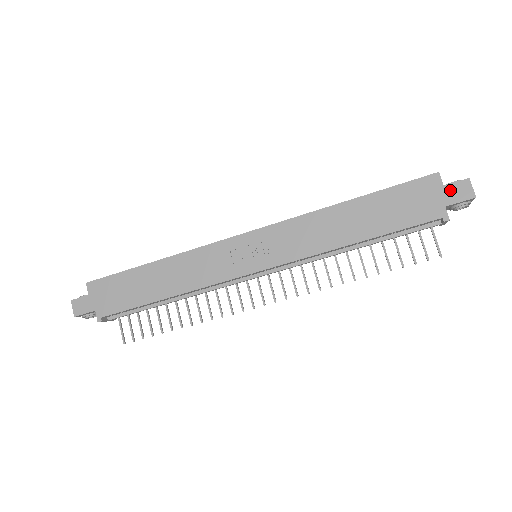
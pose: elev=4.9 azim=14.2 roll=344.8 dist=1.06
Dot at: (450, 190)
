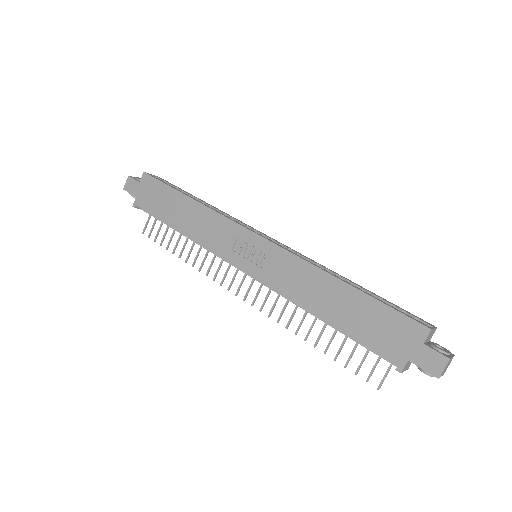
Dot at: (425, 352)
